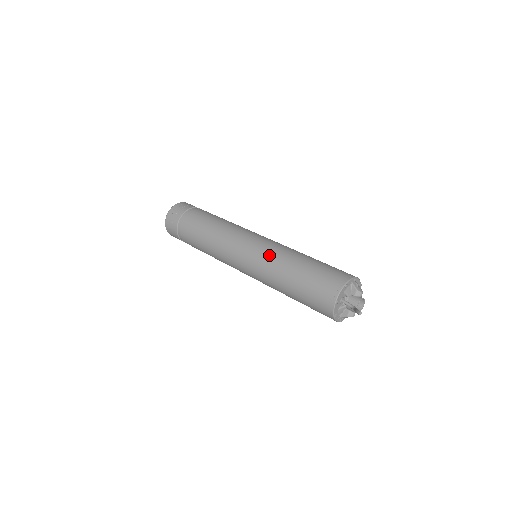
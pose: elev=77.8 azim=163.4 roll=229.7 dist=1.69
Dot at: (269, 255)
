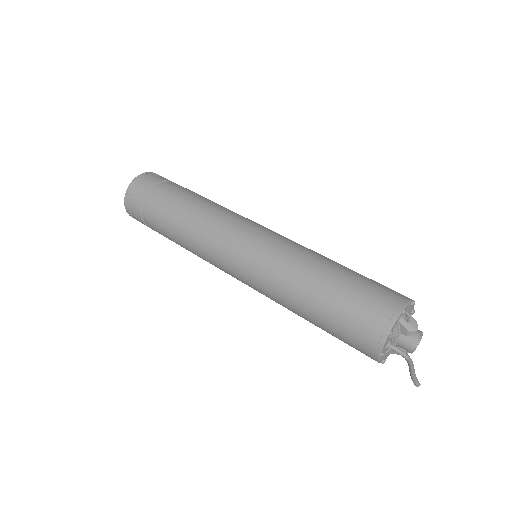
Dot at: (270, 278)
